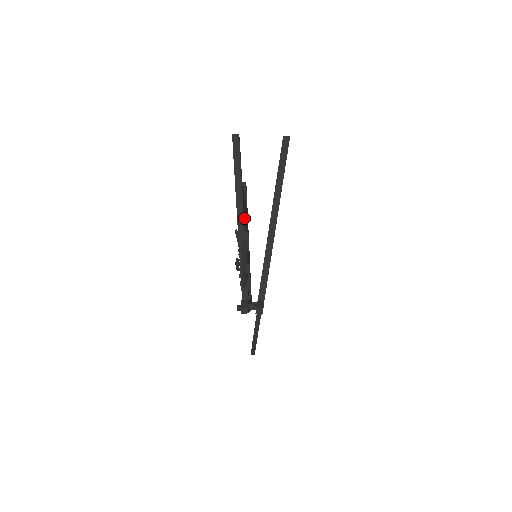
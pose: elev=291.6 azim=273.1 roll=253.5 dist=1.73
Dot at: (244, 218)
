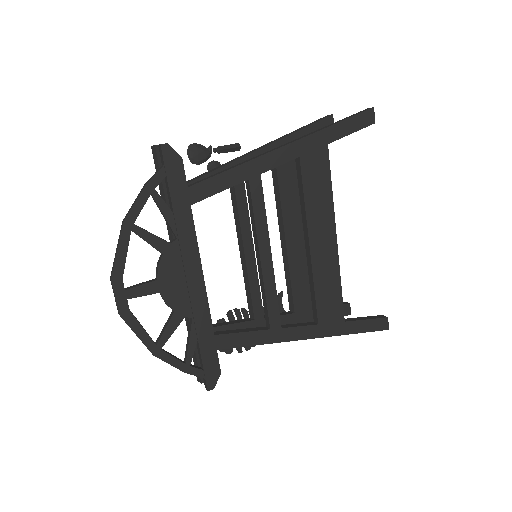
Dot at: (280, 202)
